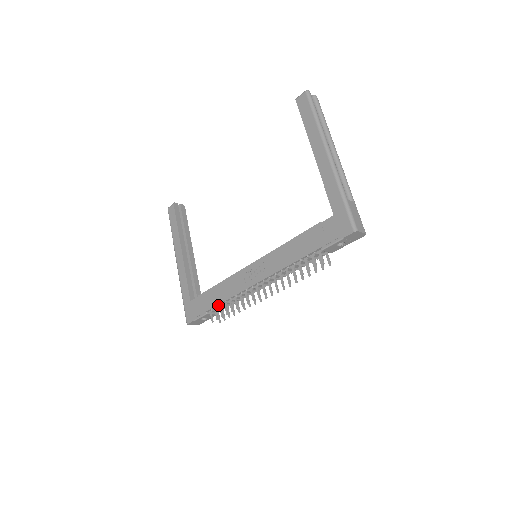
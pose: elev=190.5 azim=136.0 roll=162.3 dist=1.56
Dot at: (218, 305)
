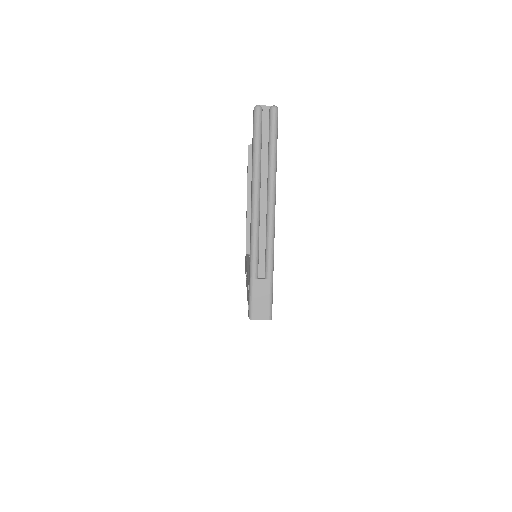
Dot at: occluded
